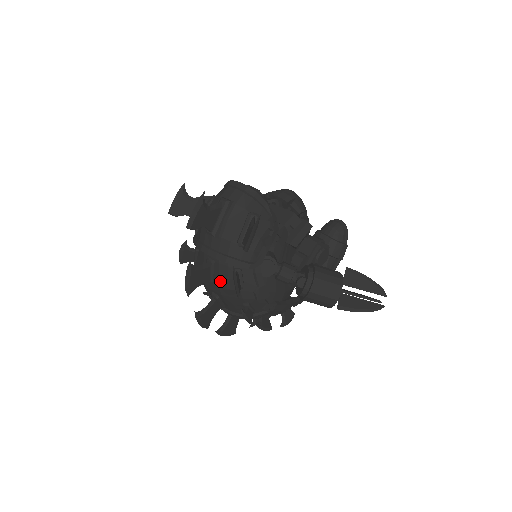
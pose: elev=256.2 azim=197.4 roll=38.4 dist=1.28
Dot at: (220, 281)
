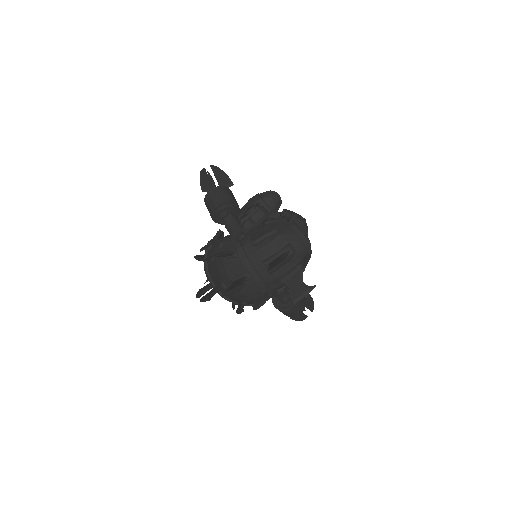
Dot at: (244, 289)
